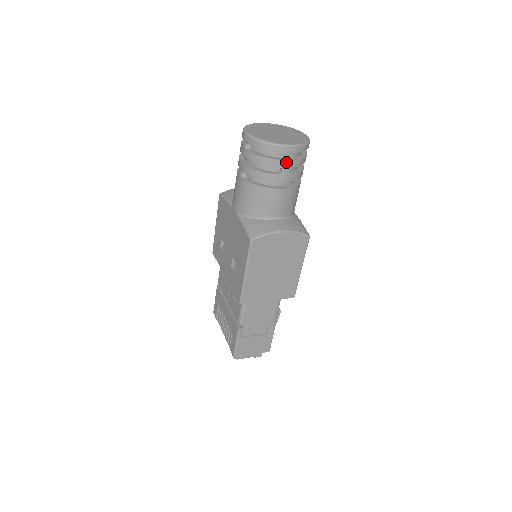
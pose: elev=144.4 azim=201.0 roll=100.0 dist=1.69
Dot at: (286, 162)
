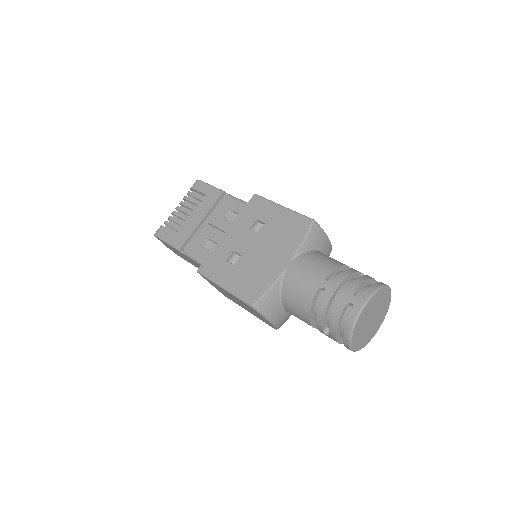
Dot at: (336, 340)
